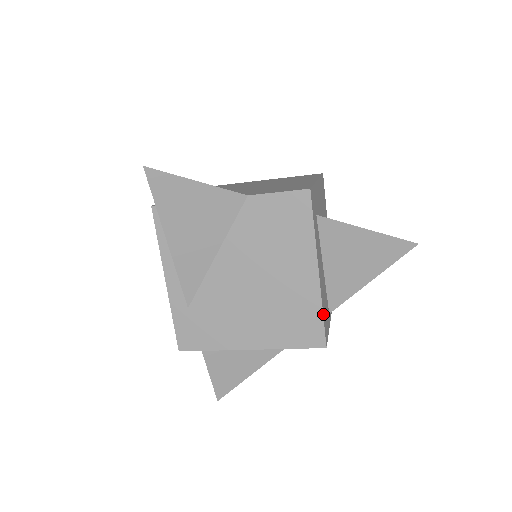
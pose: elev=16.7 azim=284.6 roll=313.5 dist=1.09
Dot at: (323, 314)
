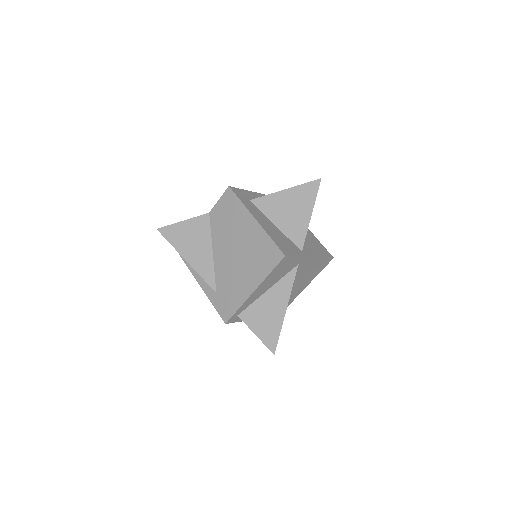
Dot at: (273, 239)
